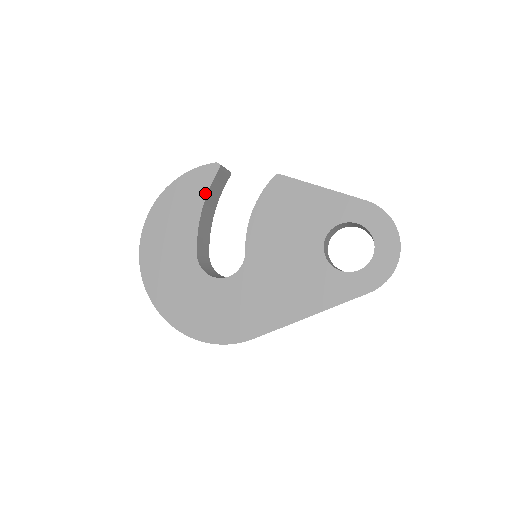
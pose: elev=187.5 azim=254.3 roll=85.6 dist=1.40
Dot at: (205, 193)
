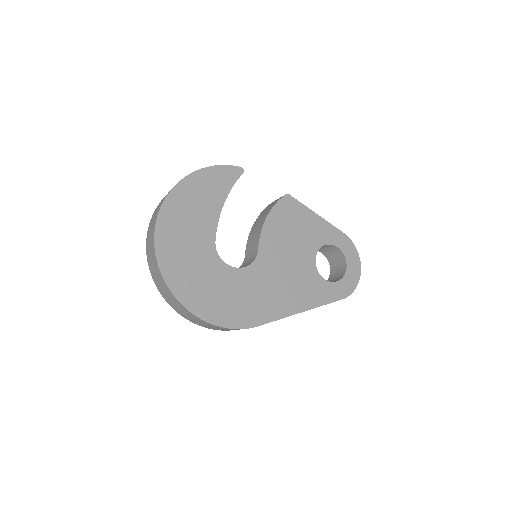
Dot at: (229, 189)
